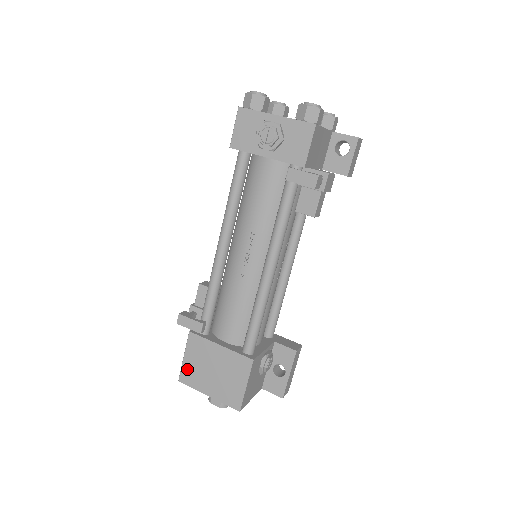
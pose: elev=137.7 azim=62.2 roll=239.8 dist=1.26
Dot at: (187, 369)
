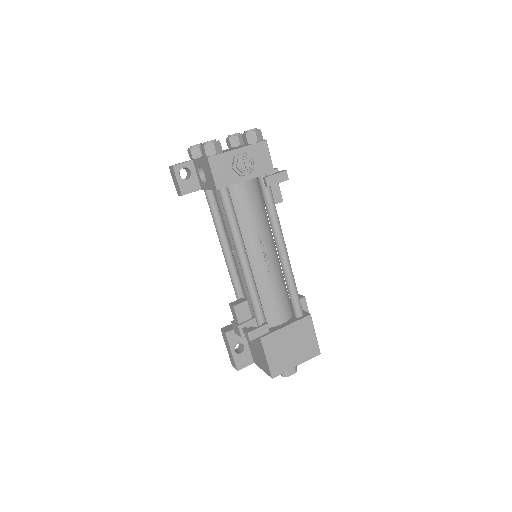
Dot at: (274, 364)
